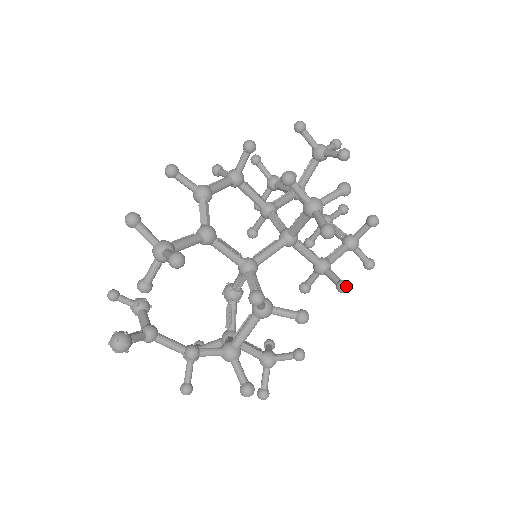
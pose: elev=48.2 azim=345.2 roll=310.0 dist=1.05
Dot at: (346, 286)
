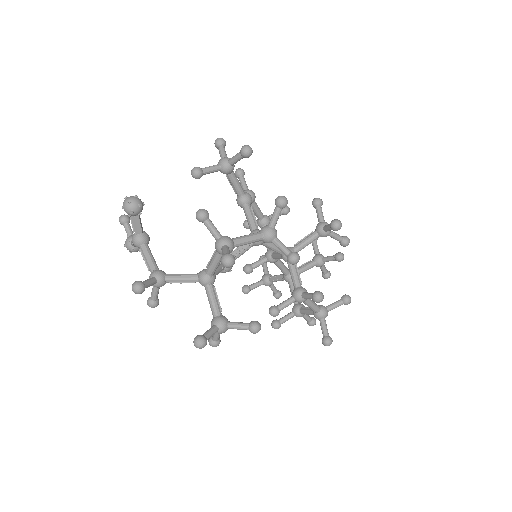
Dot at: (322, 294)
